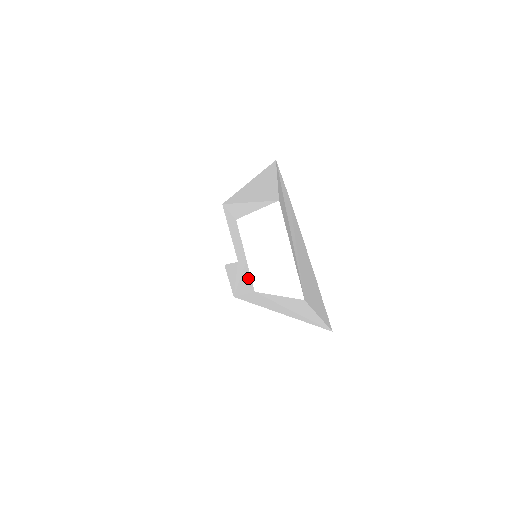
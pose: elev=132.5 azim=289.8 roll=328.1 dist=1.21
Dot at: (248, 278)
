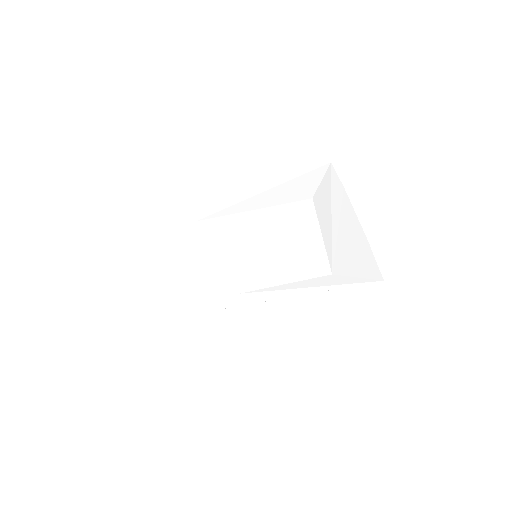
Dot at: (230, 283)
